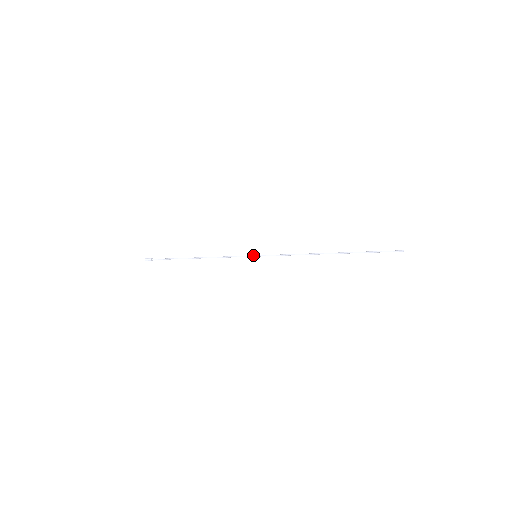
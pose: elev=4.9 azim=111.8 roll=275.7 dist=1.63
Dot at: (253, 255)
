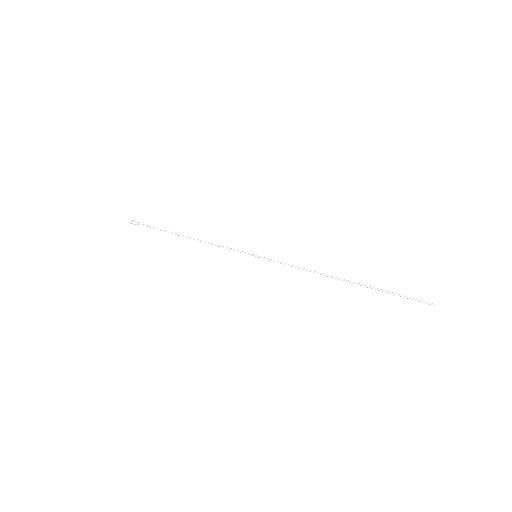
Dot at: (253, 254)
